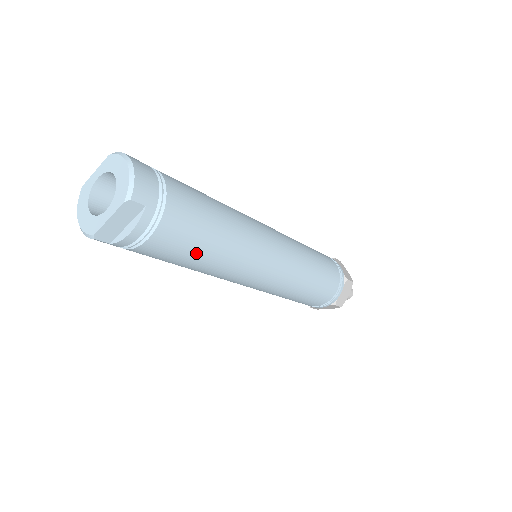
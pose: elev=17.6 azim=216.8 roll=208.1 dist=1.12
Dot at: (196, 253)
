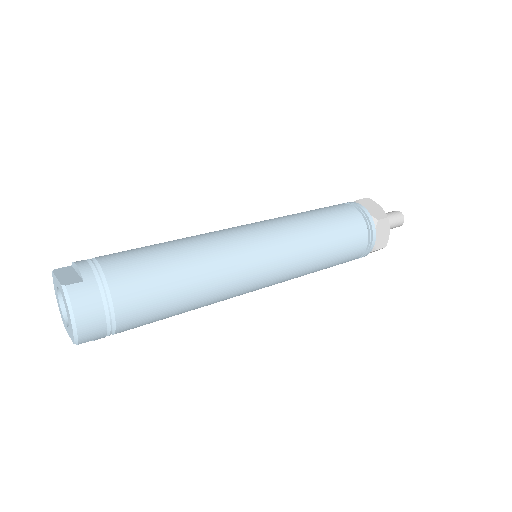
Dot at: occluded
